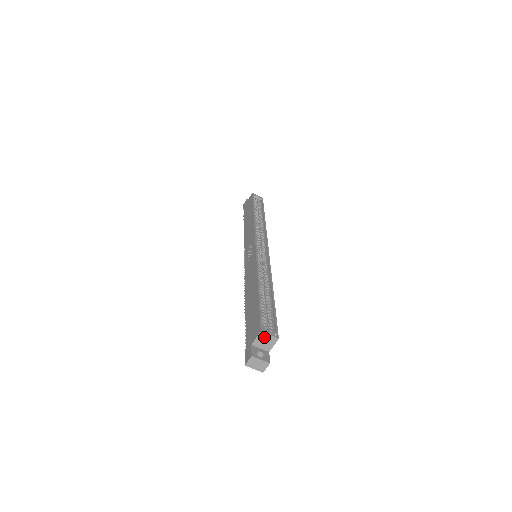
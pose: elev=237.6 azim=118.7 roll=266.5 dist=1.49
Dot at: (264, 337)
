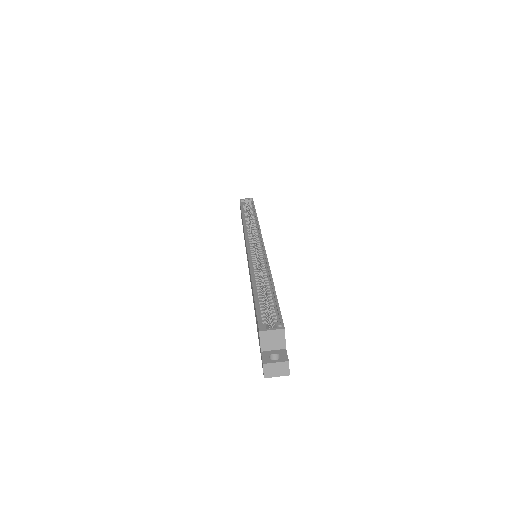
Dot at: (268, 336)
